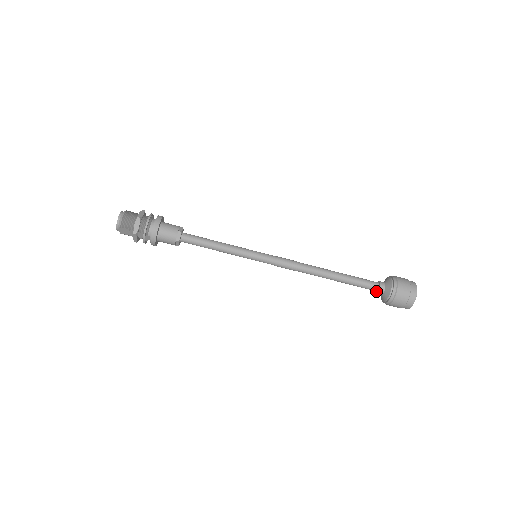
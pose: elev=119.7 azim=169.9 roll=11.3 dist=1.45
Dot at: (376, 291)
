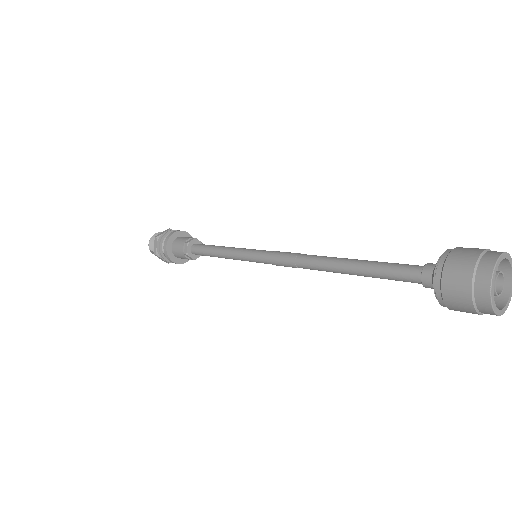
Dot at: (425, 284)
